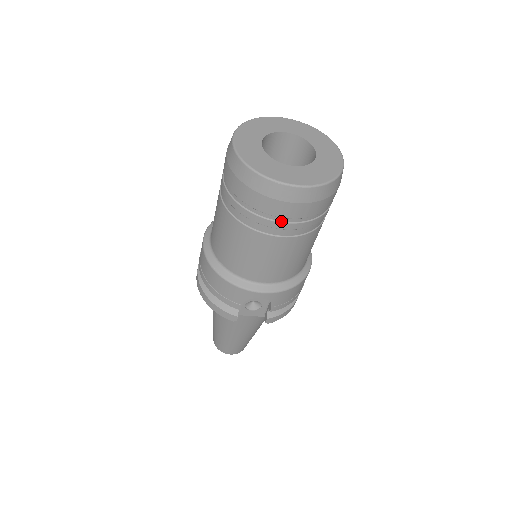
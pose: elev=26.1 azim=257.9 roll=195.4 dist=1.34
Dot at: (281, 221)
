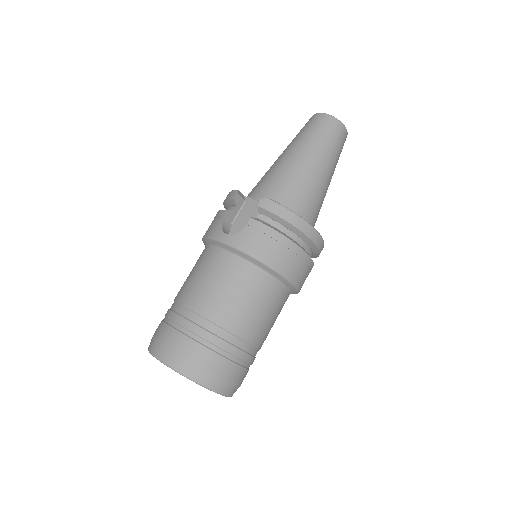
Dot at: occluded
